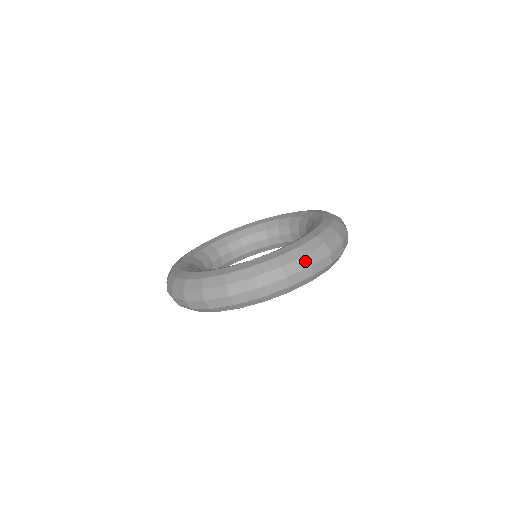
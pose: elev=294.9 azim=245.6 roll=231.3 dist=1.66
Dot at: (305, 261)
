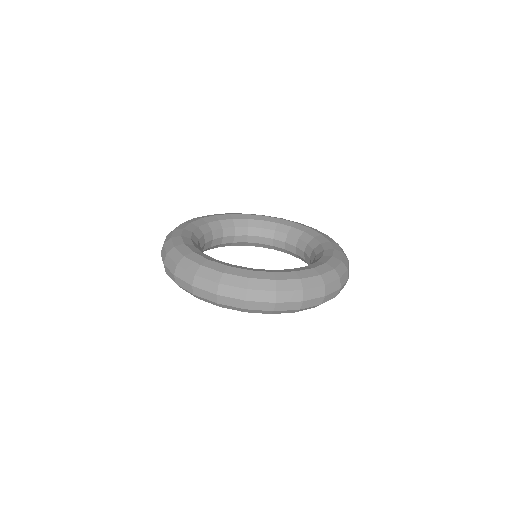
Dot at: (347, 274)
